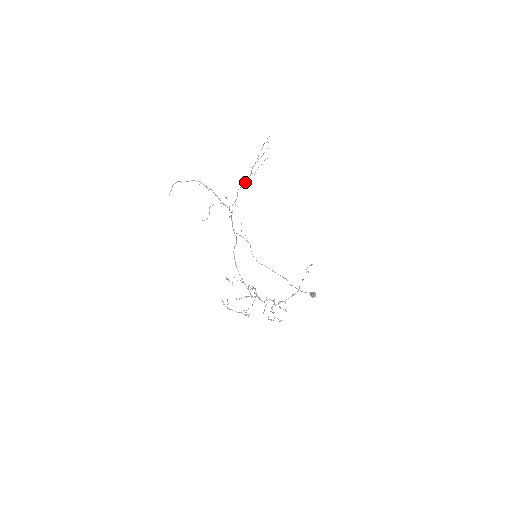
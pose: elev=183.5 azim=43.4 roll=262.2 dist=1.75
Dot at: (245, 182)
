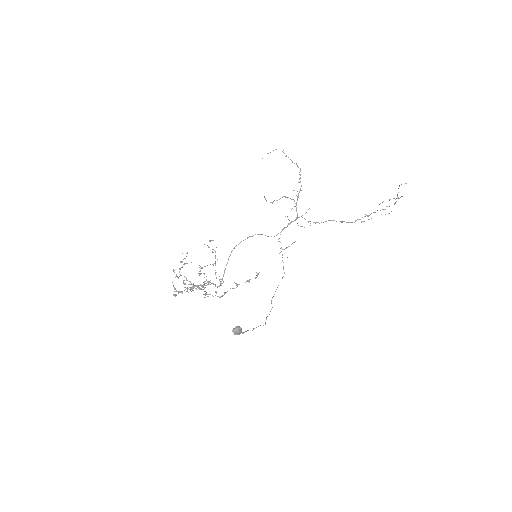
Dot at: occluded
